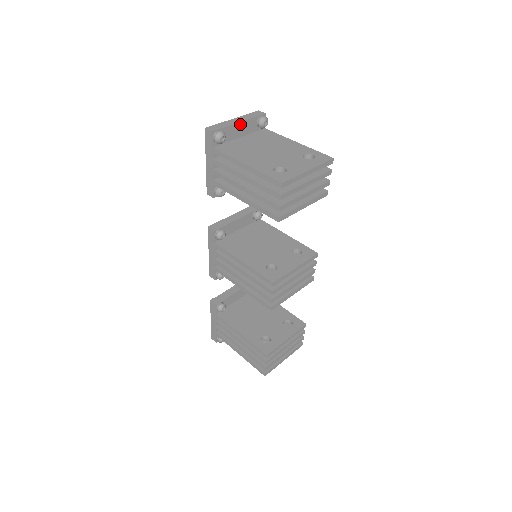
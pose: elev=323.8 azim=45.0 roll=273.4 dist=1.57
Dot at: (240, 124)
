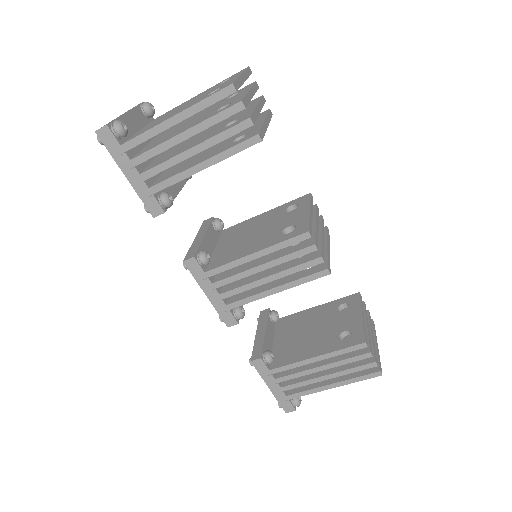
Dot at: (128, 115)
